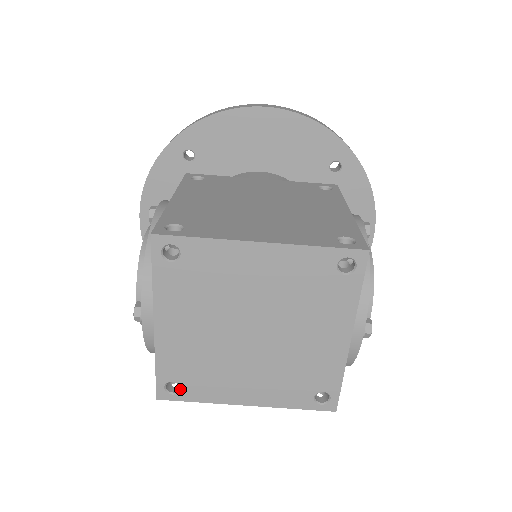
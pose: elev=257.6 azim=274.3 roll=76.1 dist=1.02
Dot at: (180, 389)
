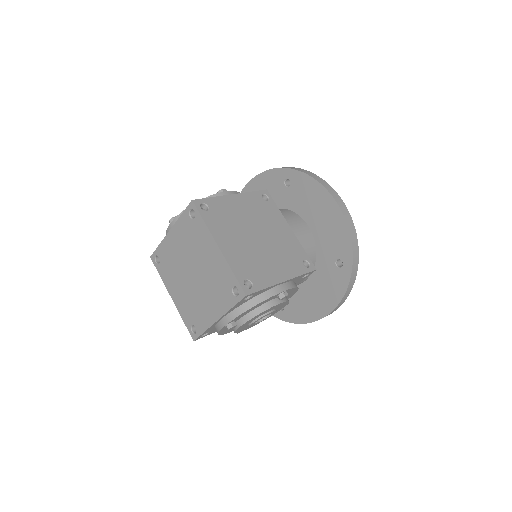
Dot at: (159, 263)
